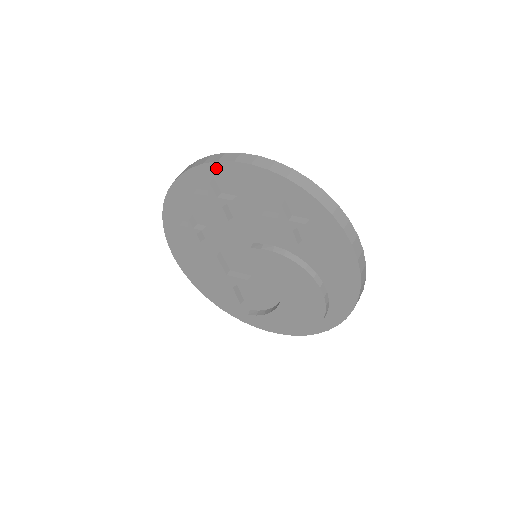
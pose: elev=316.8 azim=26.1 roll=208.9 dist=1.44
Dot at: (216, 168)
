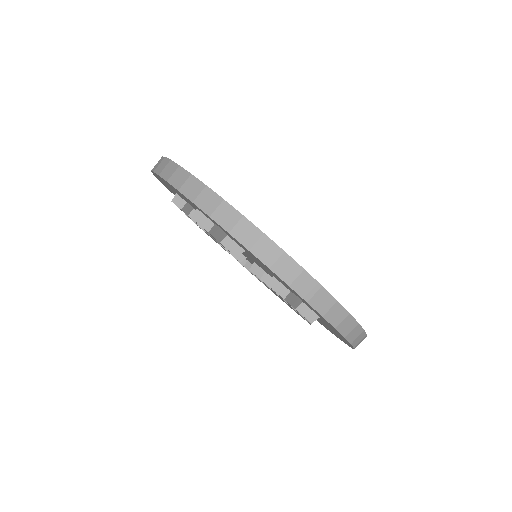
Dot at: occluded
